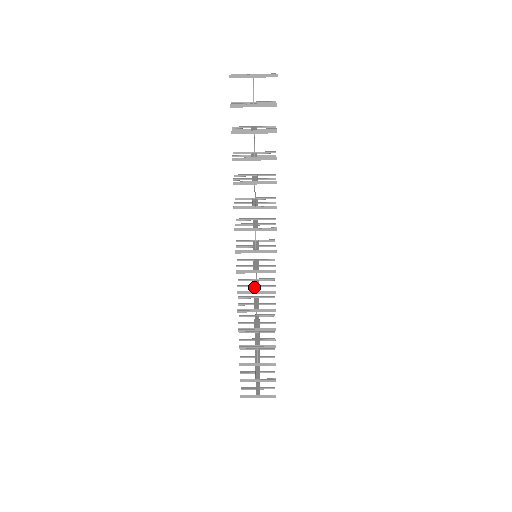
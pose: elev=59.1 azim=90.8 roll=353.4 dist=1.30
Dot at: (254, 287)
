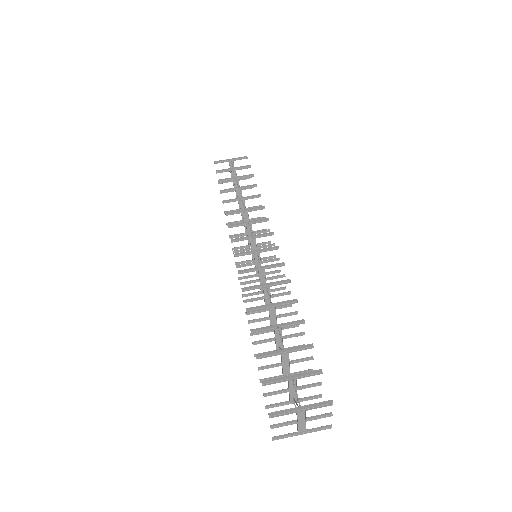
Dot at: (259, 278)
